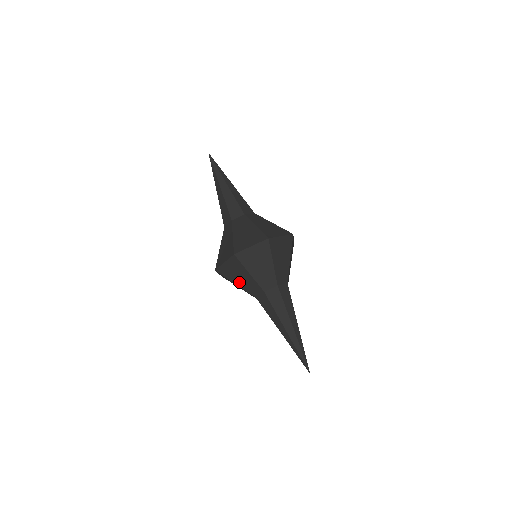
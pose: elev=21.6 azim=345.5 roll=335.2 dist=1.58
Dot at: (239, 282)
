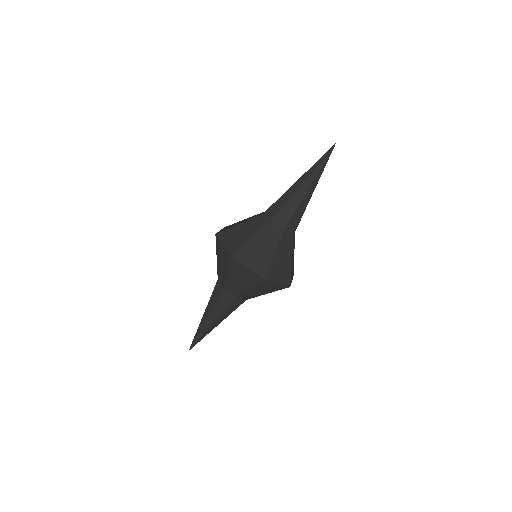
Dot at: (219, 261)
